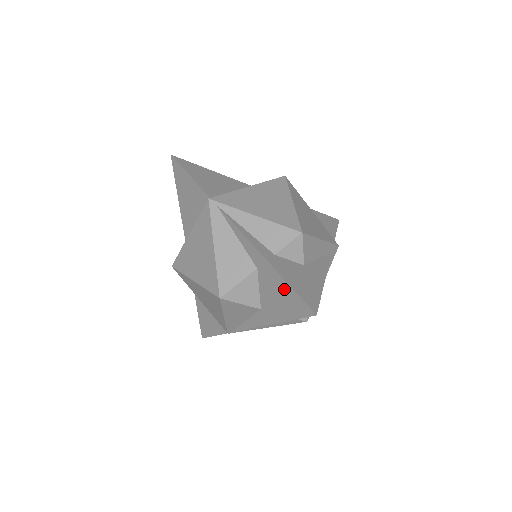
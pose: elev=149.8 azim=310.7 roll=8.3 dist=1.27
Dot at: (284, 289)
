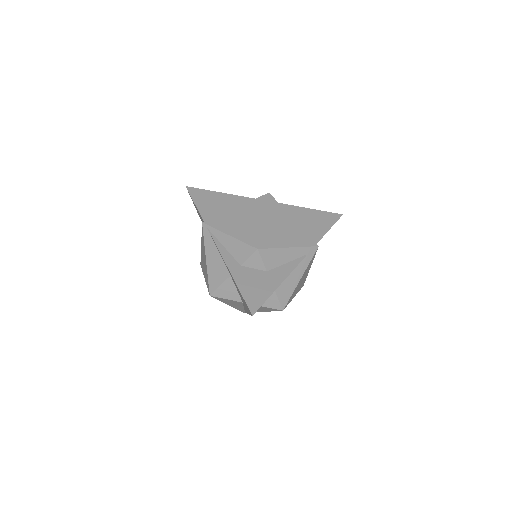
Dot at: (240, 293)
